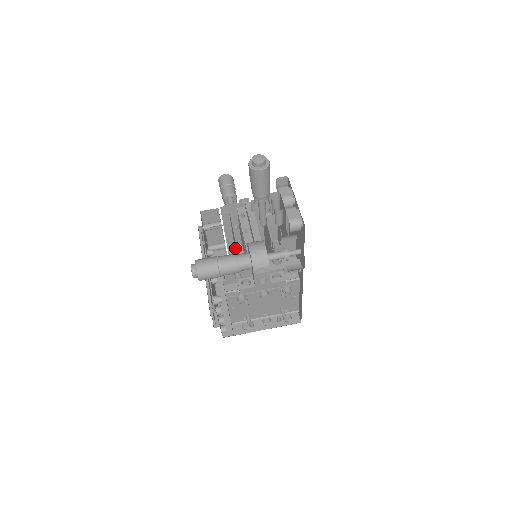
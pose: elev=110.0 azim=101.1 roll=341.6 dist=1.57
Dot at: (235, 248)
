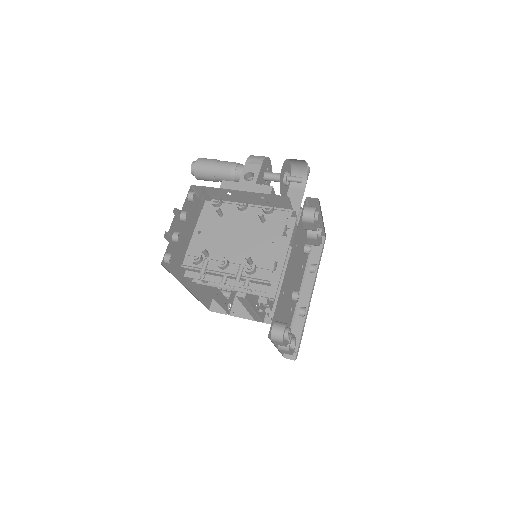
Dot at: occluded
